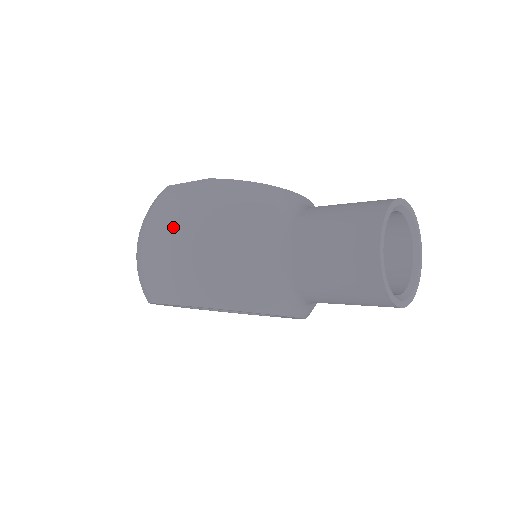
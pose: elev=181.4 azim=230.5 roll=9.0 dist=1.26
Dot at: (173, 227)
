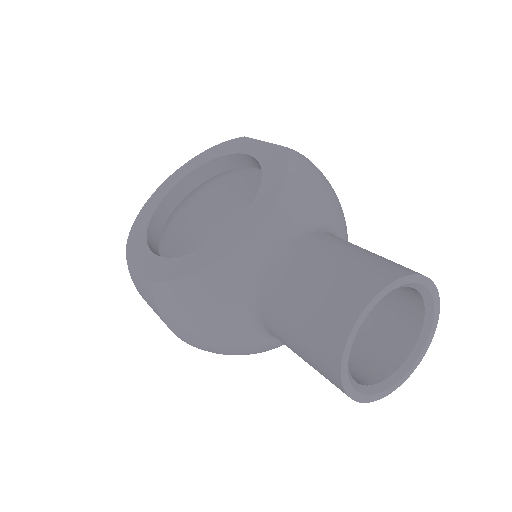
Dot at: occluded
